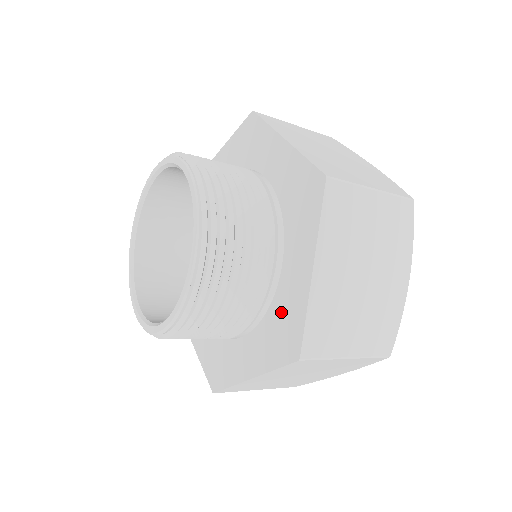
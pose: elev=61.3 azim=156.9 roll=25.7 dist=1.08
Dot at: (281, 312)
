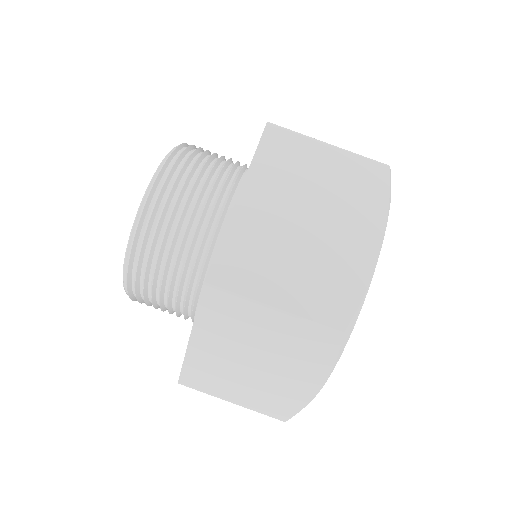
Dot at: occluded
